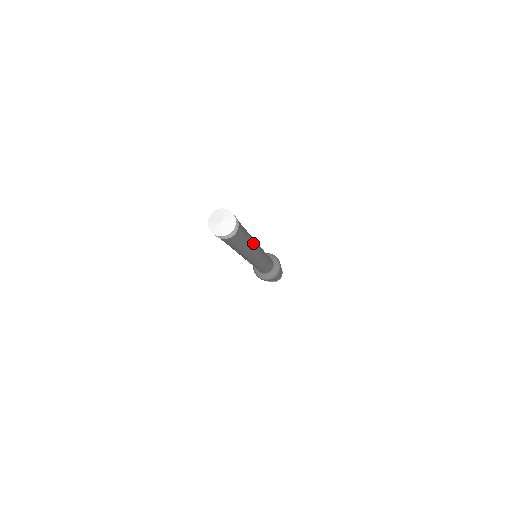
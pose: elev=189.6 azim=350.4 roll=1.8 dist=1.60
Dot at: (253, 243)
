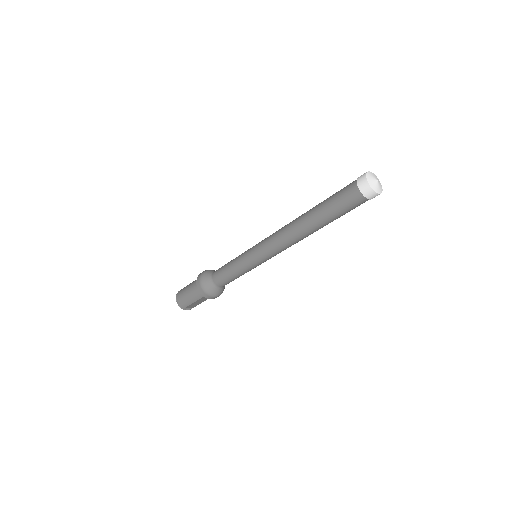
Dot at: occluded
